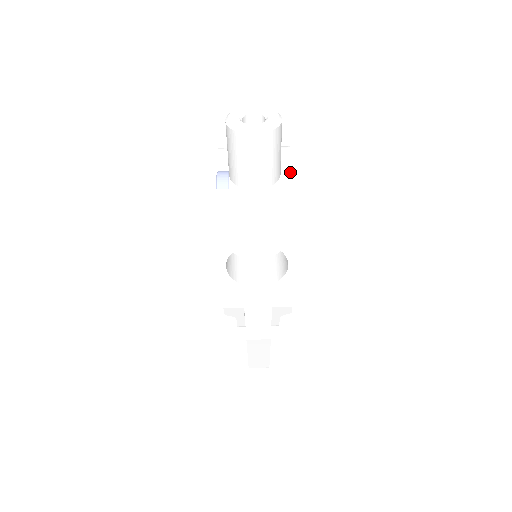
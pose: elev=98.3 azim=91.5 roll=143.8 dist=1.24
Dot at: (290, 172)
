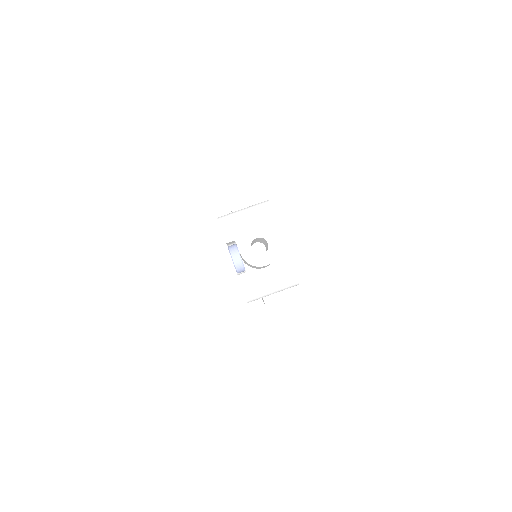
Dot at: (282, 241)
